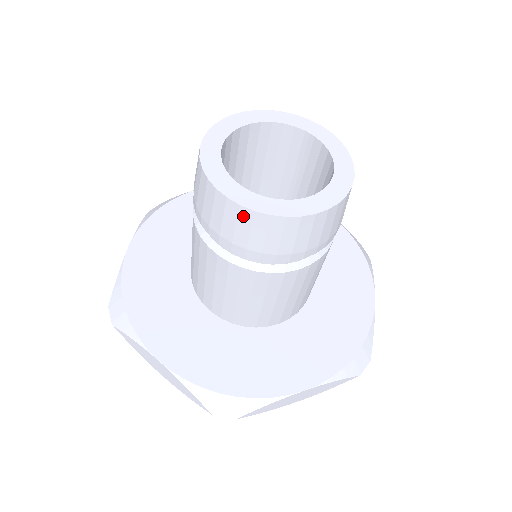
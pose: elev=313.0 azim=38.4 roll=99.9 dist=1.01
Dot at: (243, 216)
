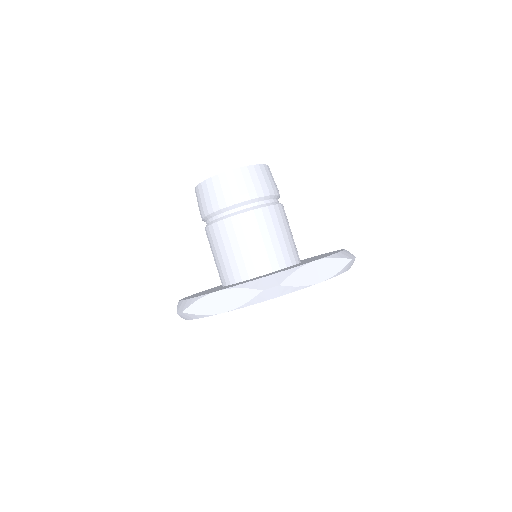
Dot at: (222, 179)
